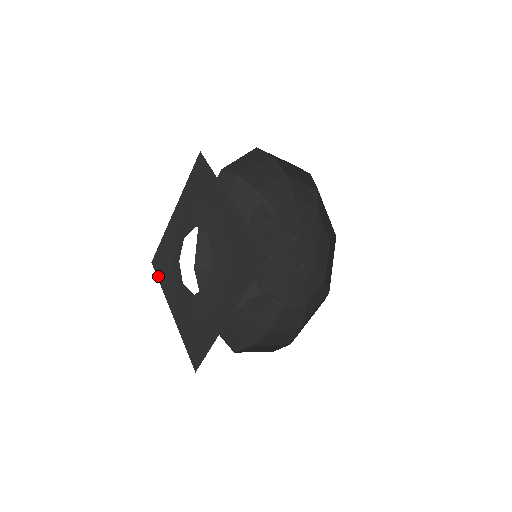
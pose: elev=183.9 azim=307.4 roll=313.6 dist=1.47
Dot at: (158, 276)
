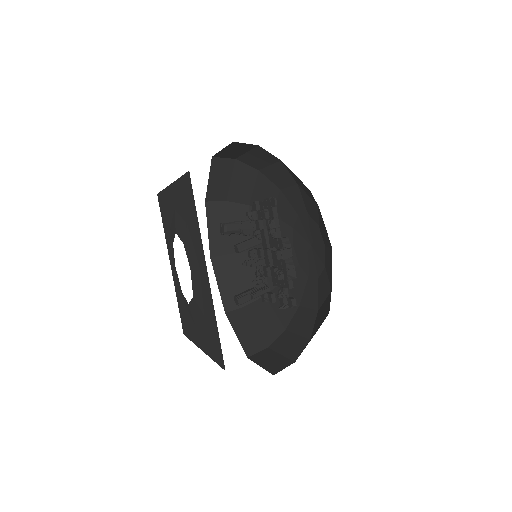
Dot at: (162, 218)
